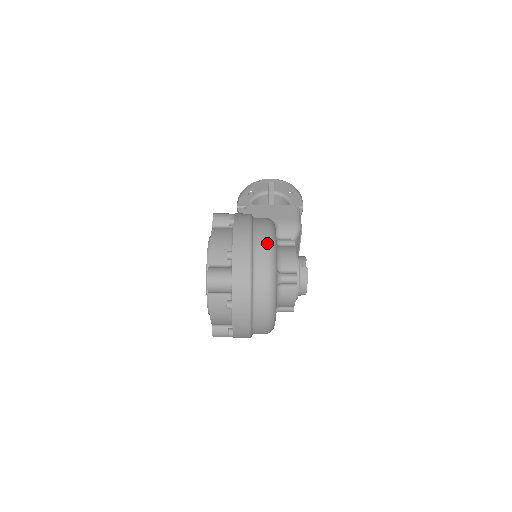
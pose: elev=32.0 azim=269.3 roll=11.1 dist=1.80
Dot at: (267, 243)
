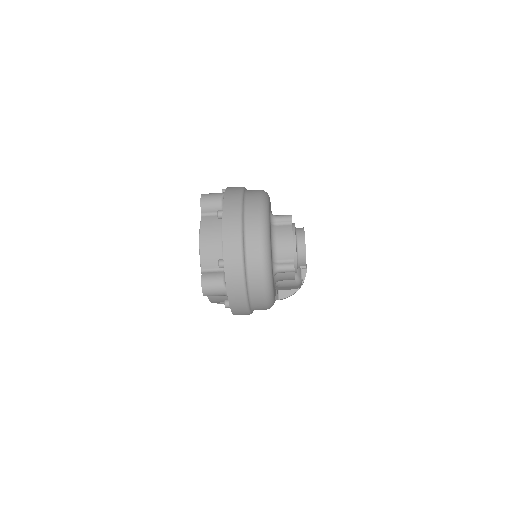
Dot at: occluded
